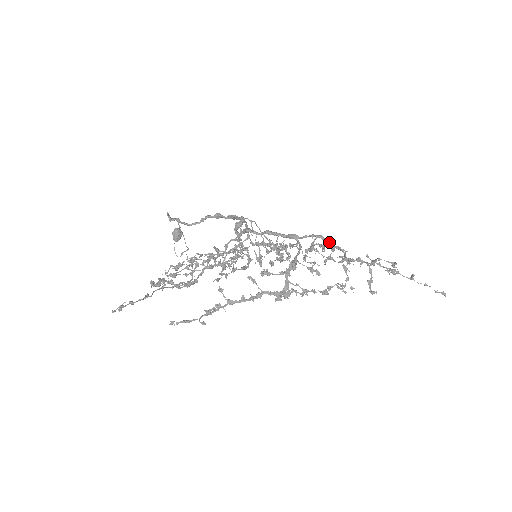
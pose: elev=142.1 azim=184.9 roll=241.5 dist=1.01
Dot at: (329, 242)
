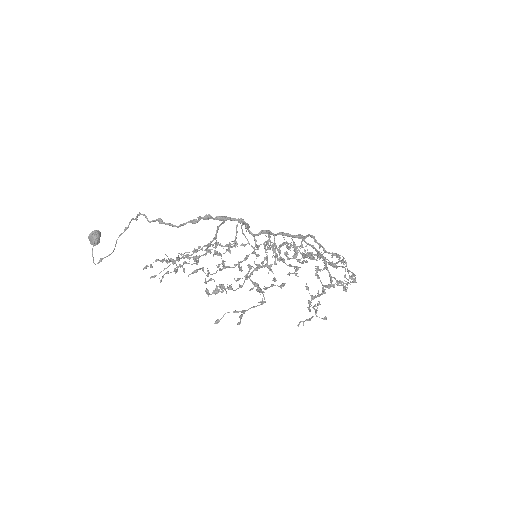
Dot at: (314, 241)
